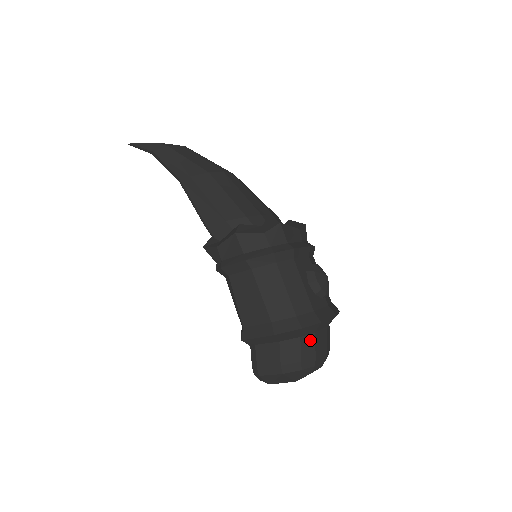
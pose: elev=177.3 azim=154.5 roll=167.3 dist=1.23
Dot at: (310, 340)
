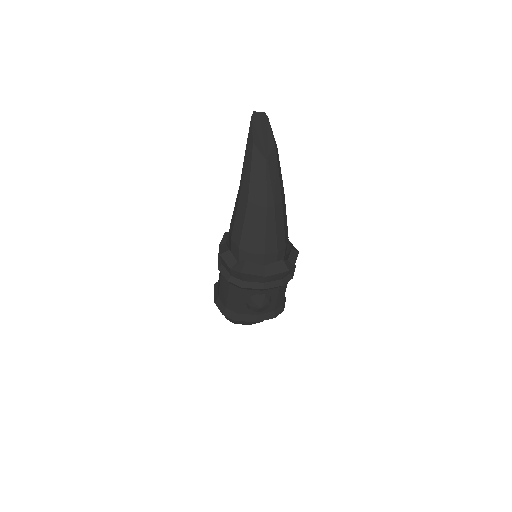
Dot at: occluded
